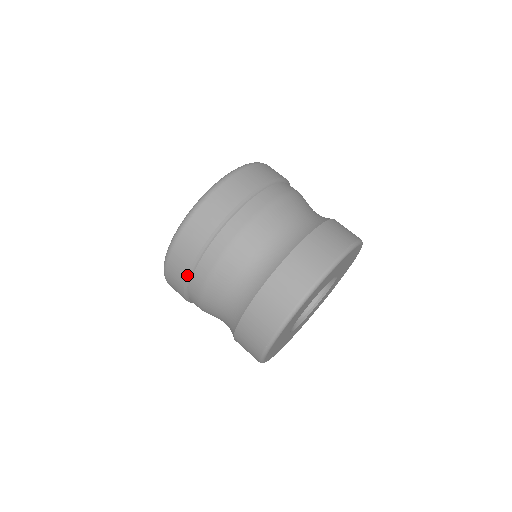
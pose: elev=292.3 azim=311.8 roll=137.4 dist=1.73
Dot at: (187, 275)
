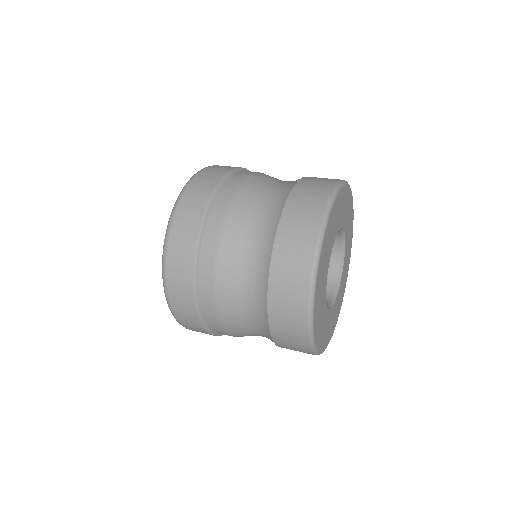
Dot at: (193, 296)
